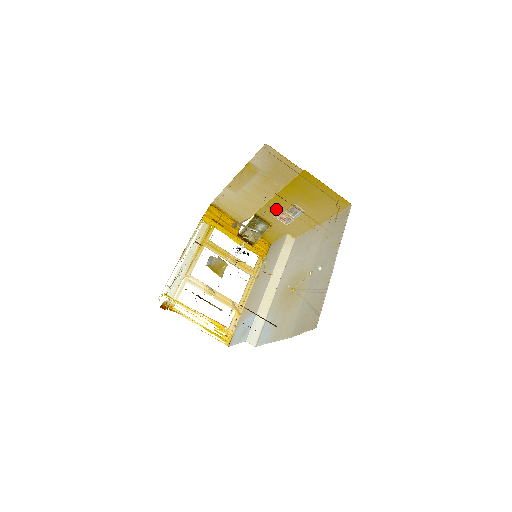
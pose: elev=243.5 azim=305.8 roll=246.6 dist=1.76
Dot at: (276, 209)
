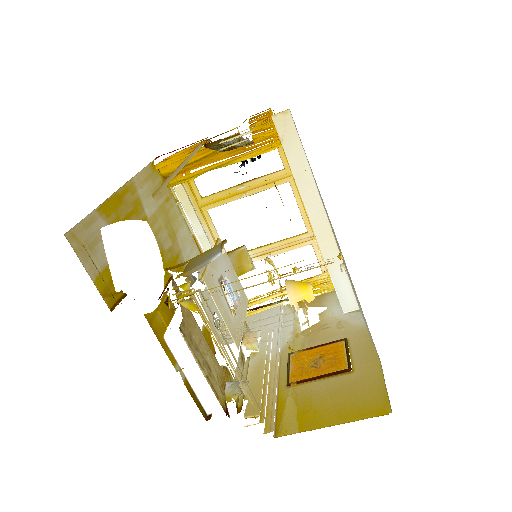
Dot at: (194, 304)
